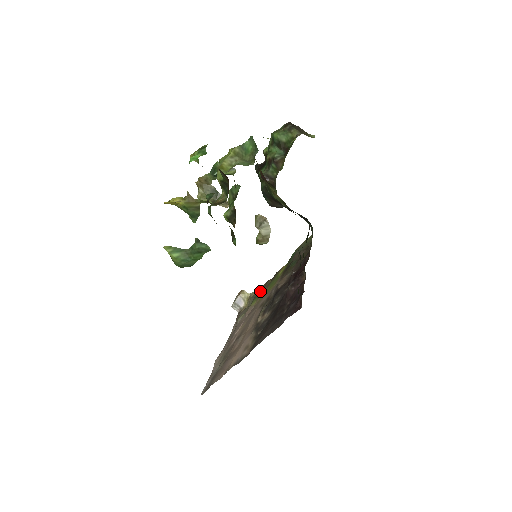
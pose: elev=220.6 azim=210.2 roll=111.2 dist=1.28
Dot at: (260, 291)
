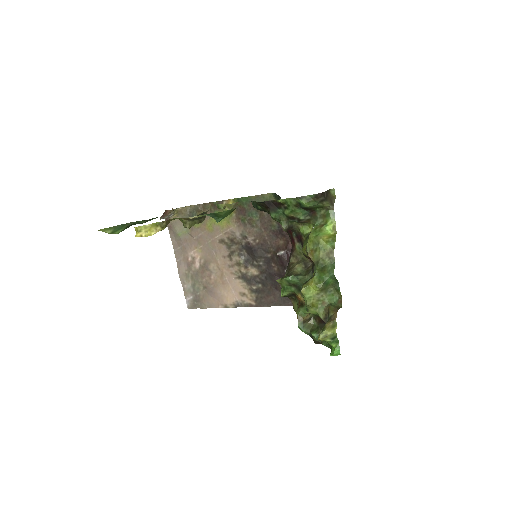
Dot at: (198, 212)
